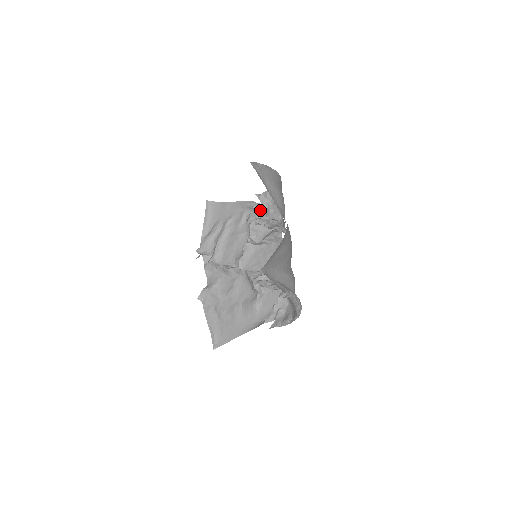
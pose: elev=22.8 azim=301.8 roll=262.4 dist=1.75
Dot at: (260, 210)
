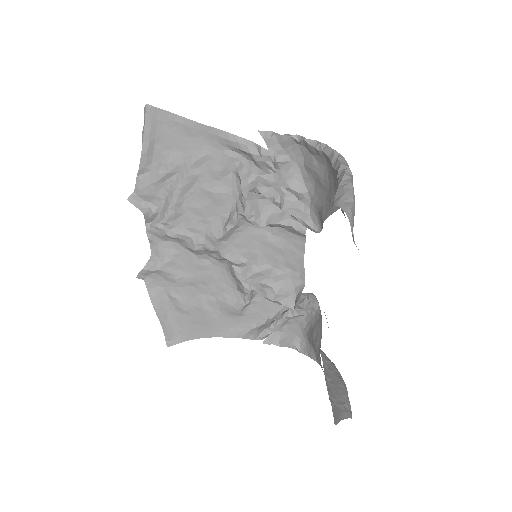
Dot at: (265, 165)
